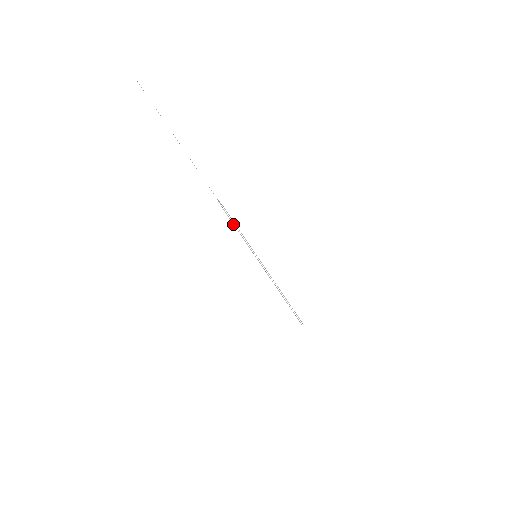
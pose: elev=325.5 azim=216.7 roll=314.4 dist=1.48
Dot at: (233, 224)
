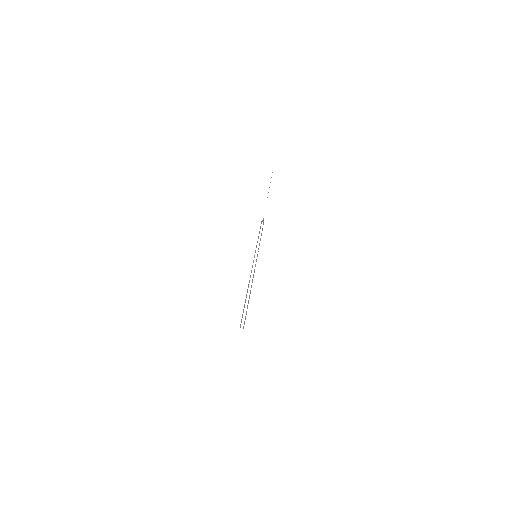
Dot at: (259, 233)
